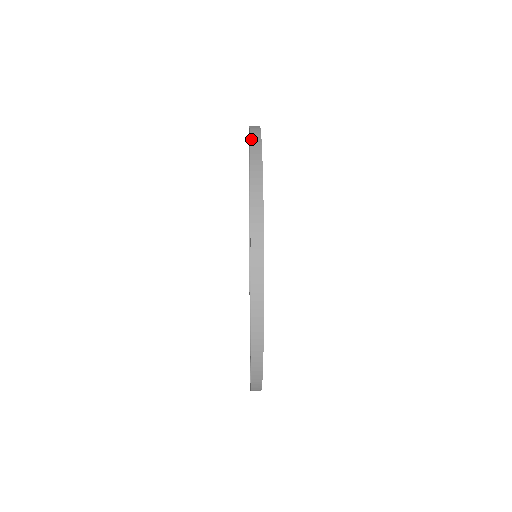
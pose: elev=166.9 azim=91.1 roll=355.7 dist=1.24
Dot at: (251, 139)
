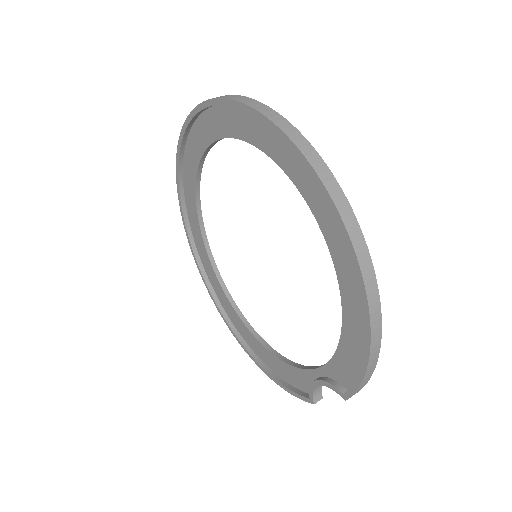
Dot at: (209, 99)
